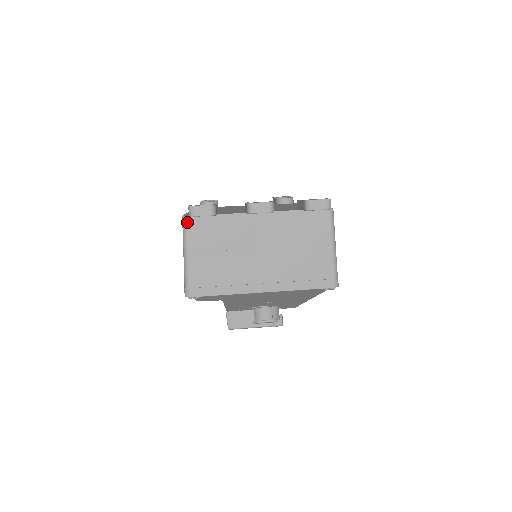
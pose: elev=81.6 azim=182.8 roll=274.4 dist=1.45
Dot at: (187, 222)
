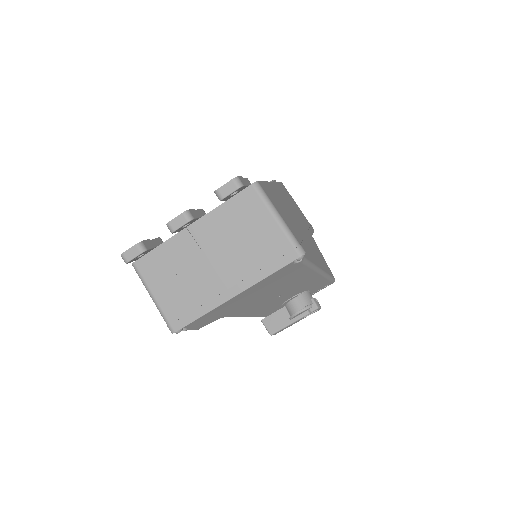
Dot at: (137, 268)
